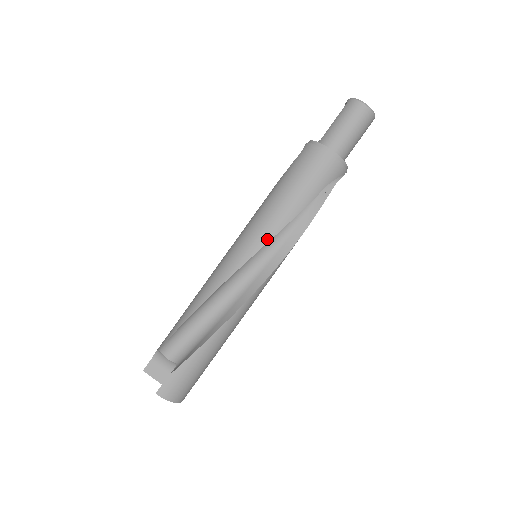
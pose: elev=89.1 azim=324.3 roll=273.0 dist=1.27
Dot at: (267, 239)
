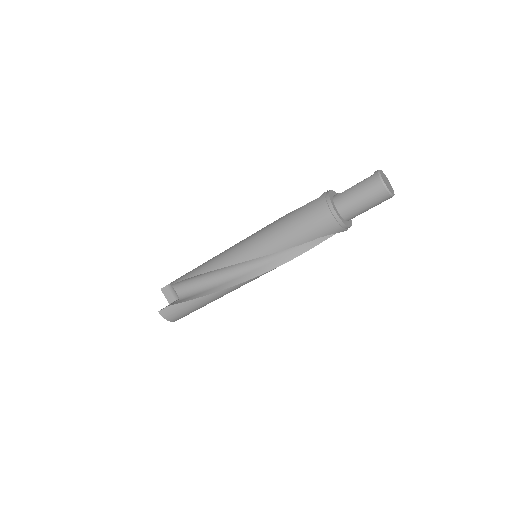
Dot at: (260, 255)
